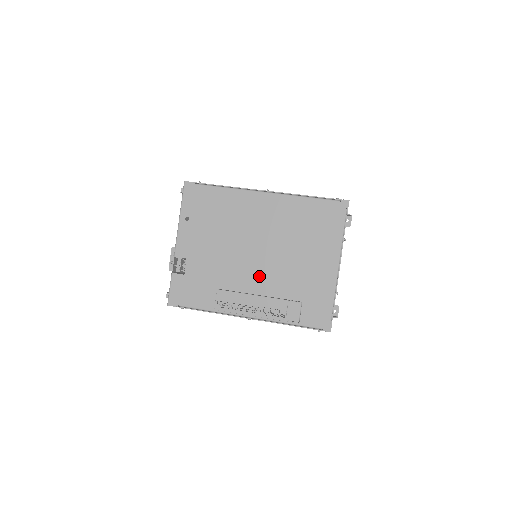
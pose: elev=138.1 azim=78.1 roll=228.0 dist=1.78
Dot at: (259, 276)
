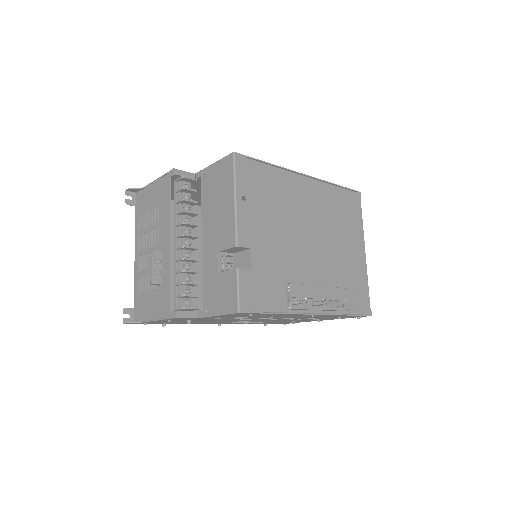
Dot at: (317, 266)
